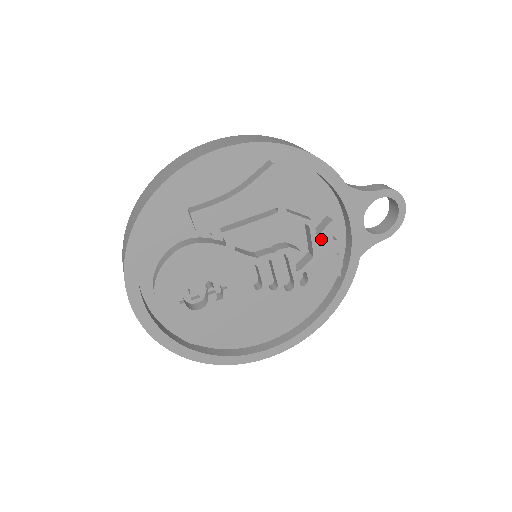
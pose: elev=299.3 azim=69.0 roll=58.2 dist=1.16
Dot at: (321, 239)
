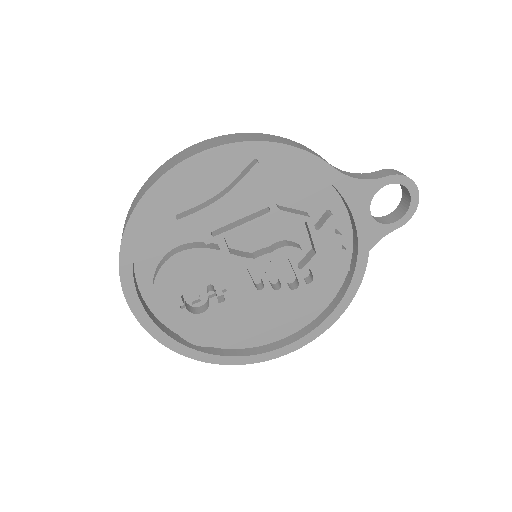
Dot at: (322, 235)
